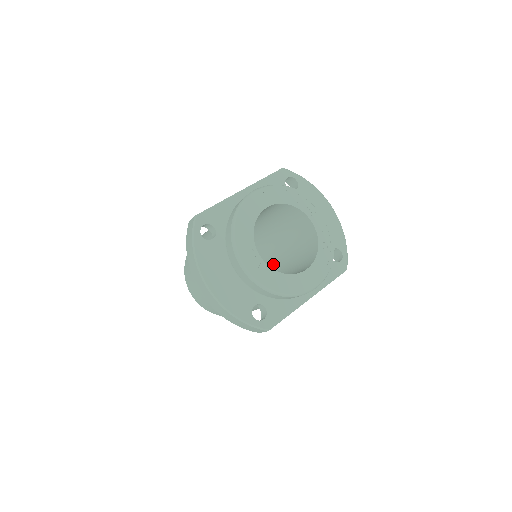
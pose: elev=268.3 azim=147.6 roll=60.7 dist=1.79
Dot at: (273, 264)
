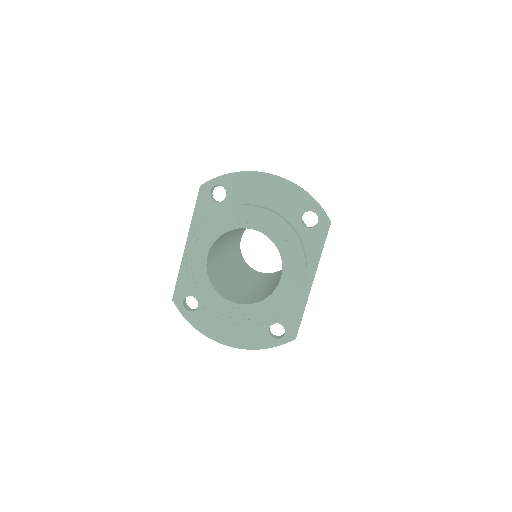
Dot at: occluded
